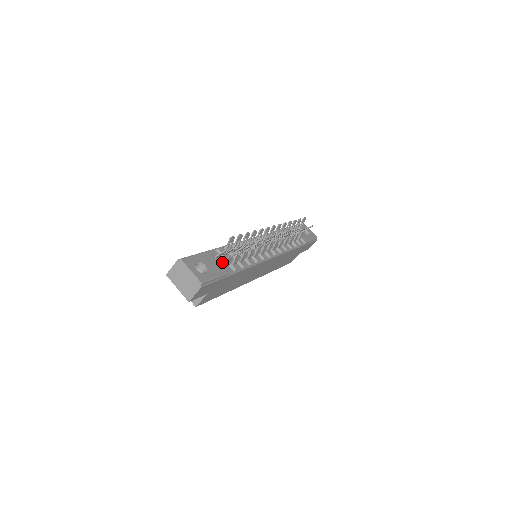
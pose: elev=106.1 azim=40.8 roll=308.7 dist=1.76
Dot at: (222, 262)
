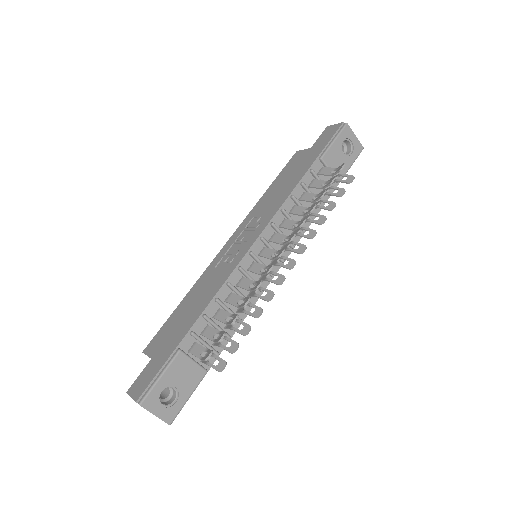
Dot at: occluded
